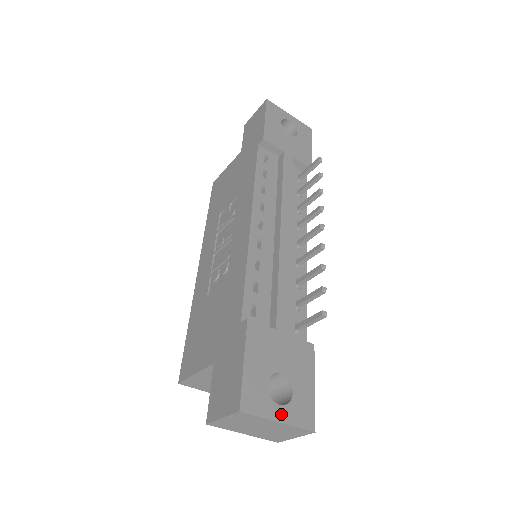
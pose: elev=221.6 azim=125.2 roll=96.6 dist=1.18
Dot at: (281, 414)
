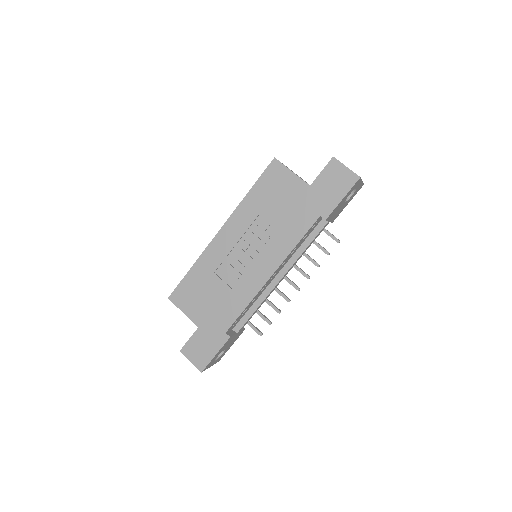
Dot at: (213, 364)
